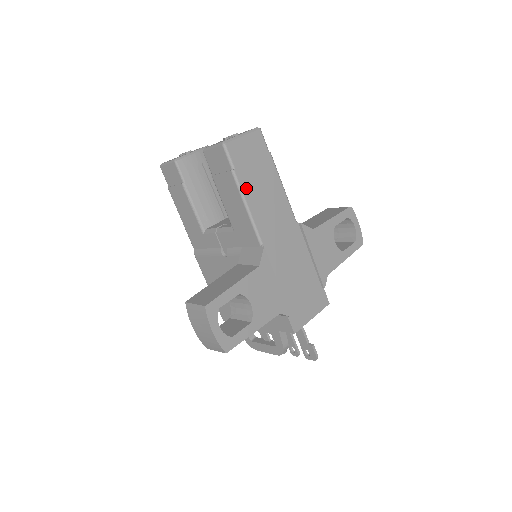
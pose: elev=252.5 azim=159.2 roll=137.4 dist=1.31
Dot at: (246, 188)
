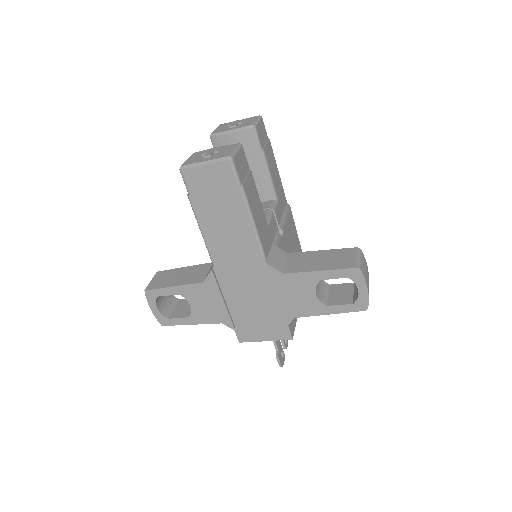
Dot at: (201, 214)
